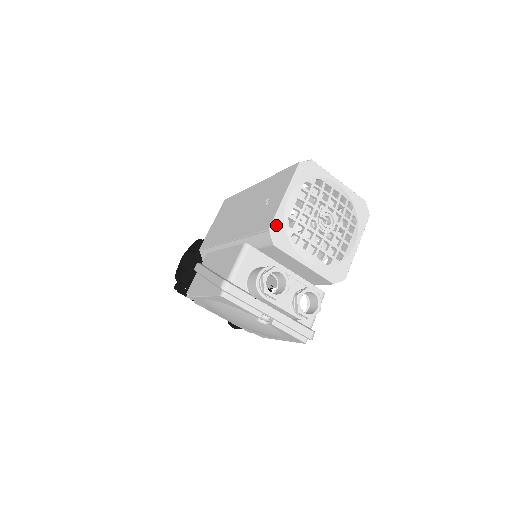
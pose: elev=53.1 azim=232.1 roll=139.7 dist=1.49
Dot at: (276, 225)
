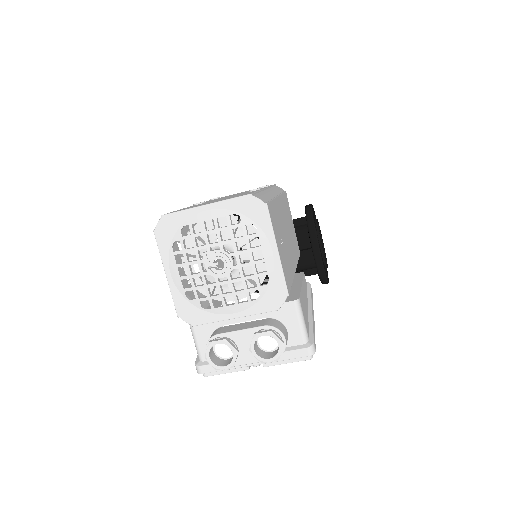
Dot at: (180, 308)
